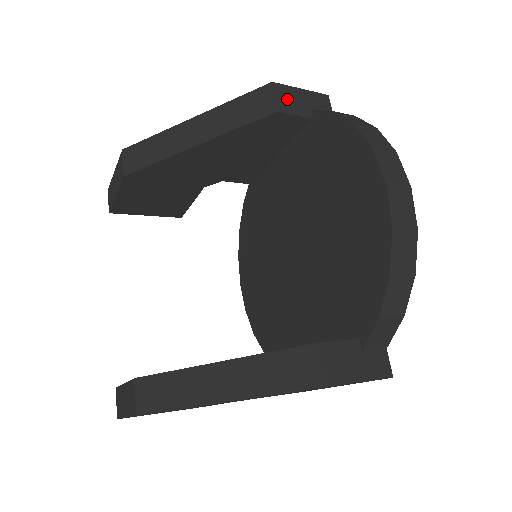
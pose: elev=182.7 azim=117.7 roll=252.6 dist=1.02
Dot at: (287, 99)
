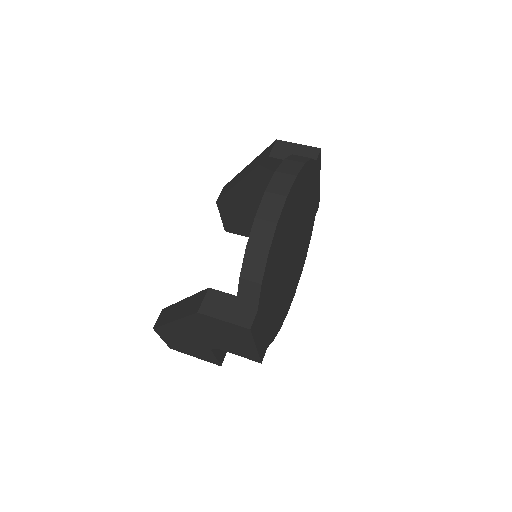
Dot at: (282, 150)
